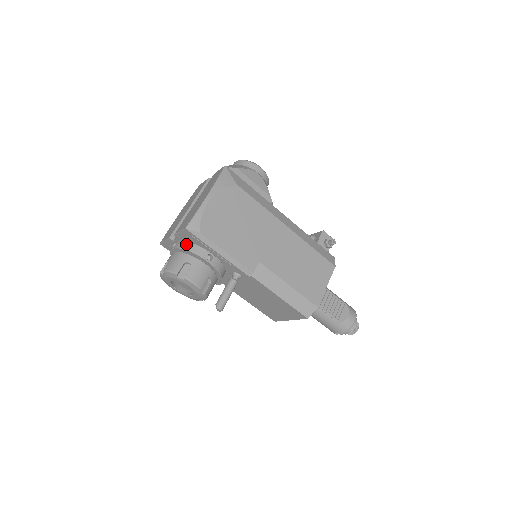
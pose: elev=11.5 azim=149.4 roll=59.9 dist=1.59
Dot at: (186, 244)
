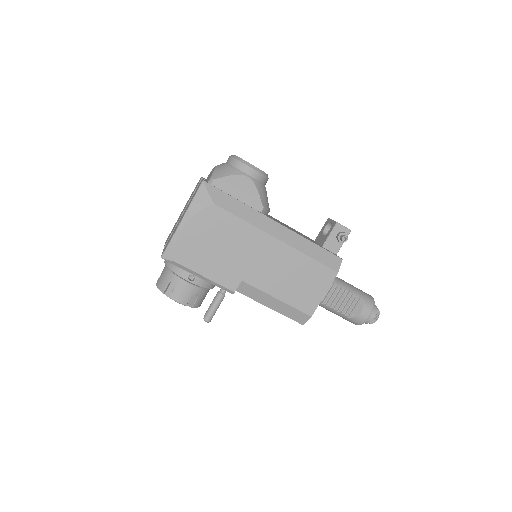
Dot at: occluded
